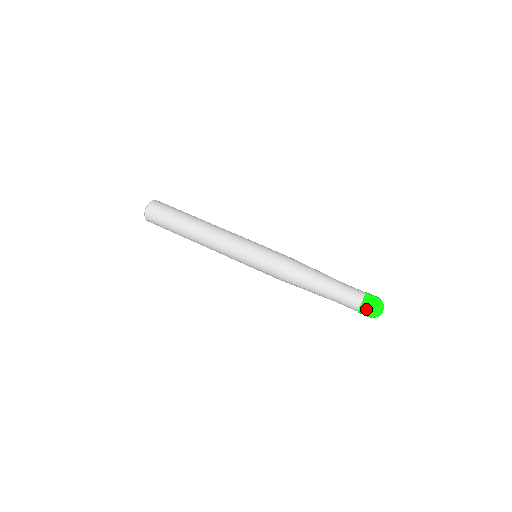
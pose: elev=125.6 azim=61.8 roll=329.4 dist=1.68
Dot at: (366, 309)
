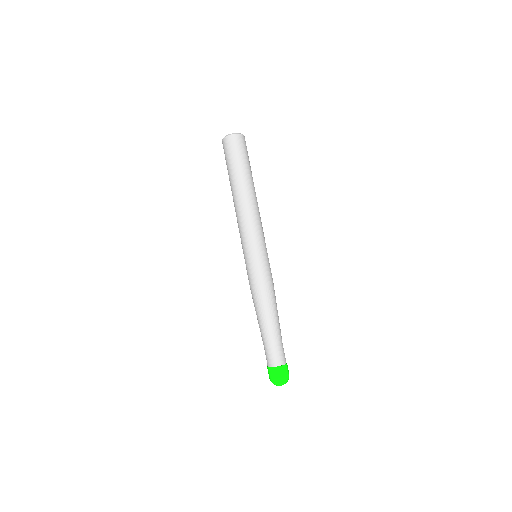
Dot at: (268, 373)
